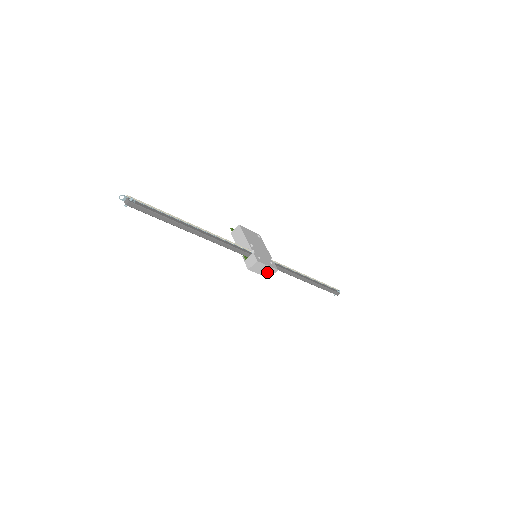
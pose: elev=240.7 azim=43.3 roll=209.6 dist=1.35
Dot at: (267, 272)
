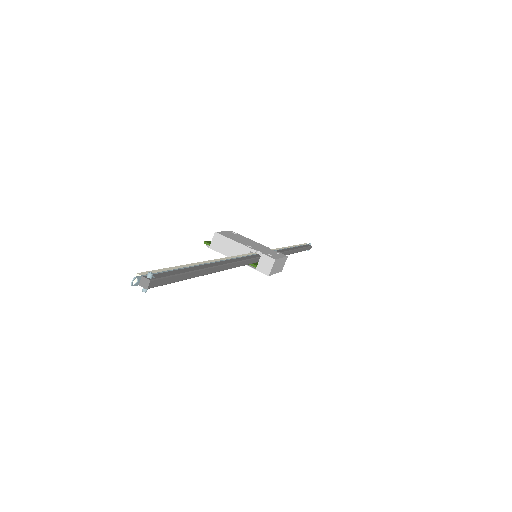
Dot at: (280, 266)
